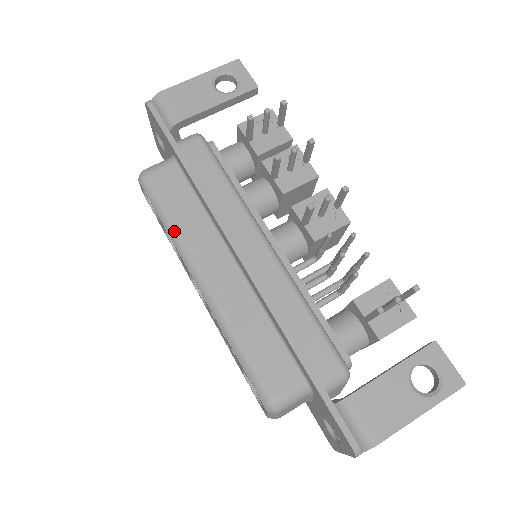
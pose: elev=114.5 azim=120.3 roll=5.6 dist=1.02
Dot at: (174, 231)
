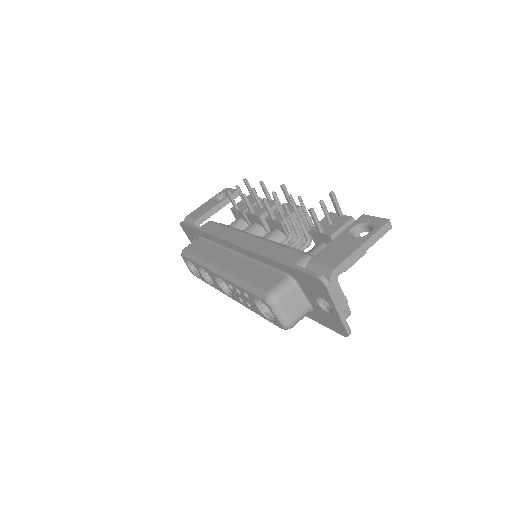
Dot at: (200, 260)
